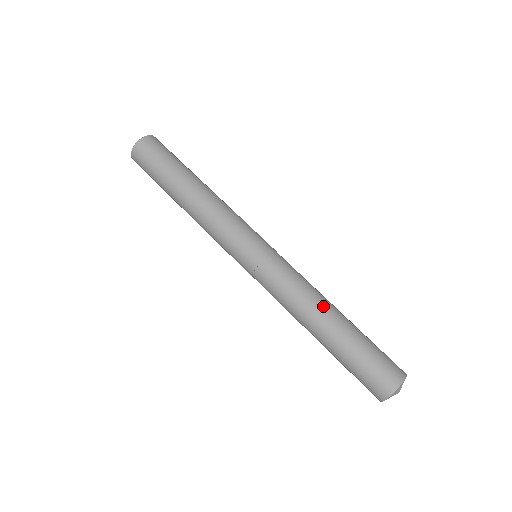
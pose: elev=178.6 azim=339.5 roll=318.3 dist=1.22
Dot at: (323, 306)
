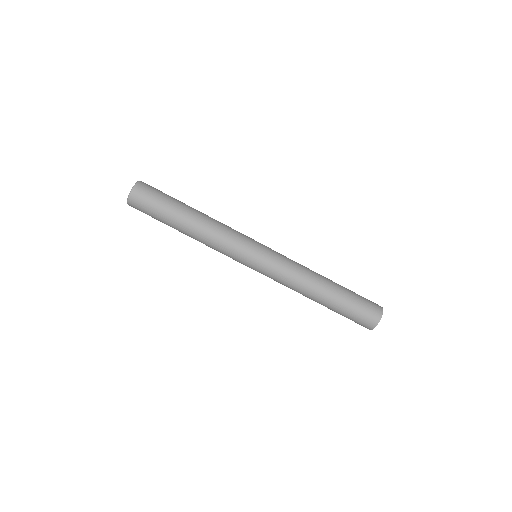
Dot at: occluded
